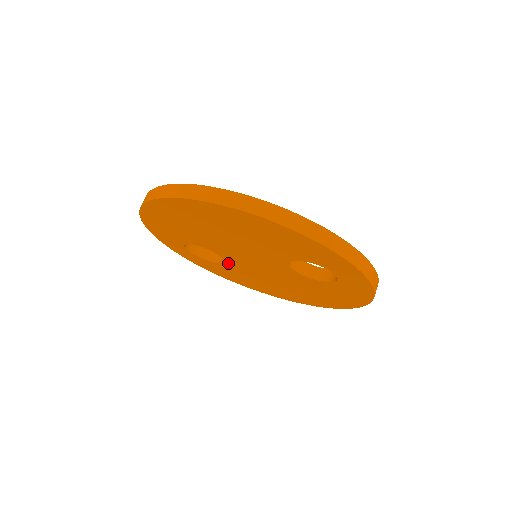
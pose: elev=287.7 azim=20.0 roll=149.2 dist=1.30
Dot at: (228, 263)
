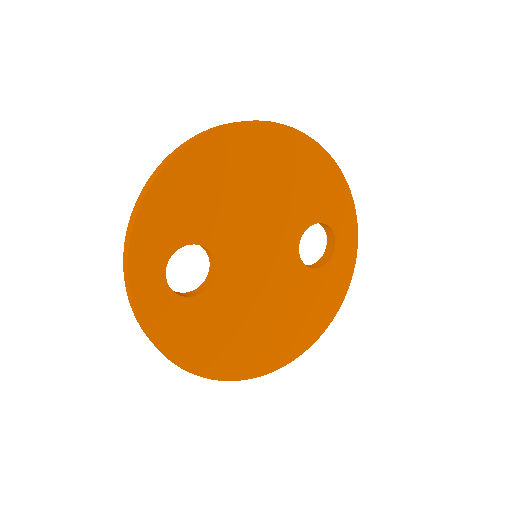
Dot at: (216, 285)
